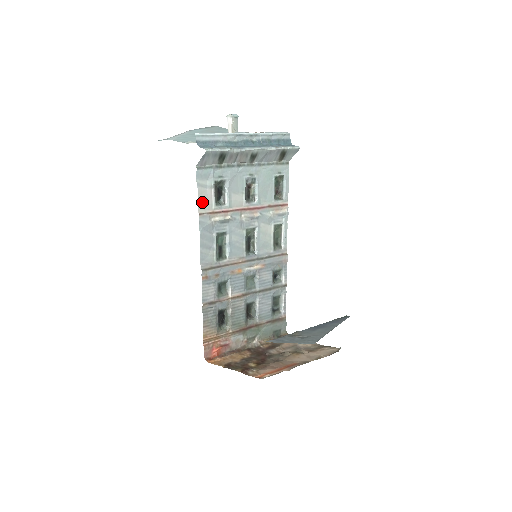
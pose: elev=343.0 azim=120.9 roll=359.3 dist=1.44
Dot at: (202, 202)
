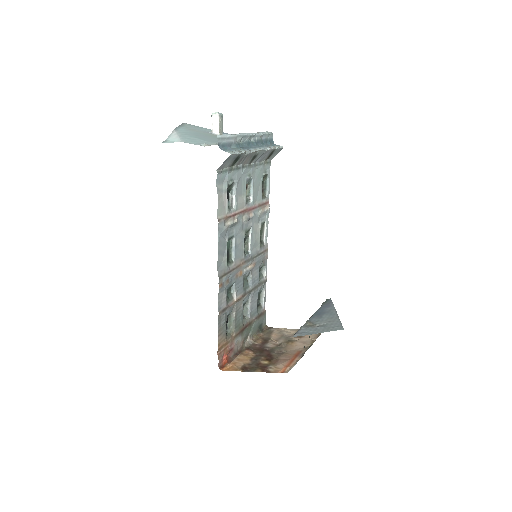
Dot at: (220, 207)
